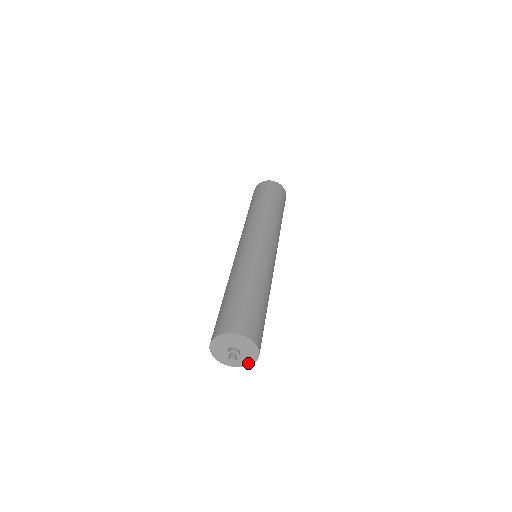
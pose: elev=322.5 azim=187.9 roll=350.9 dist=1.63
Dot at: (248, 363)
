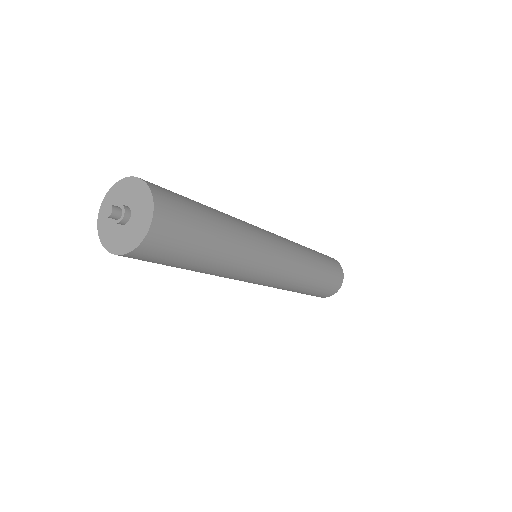
Dot at: (128, 247)
